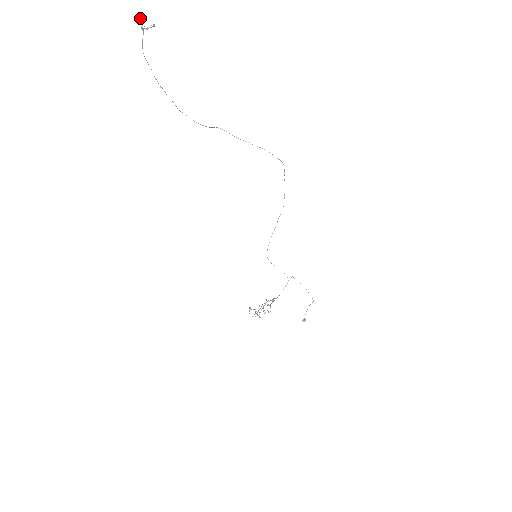
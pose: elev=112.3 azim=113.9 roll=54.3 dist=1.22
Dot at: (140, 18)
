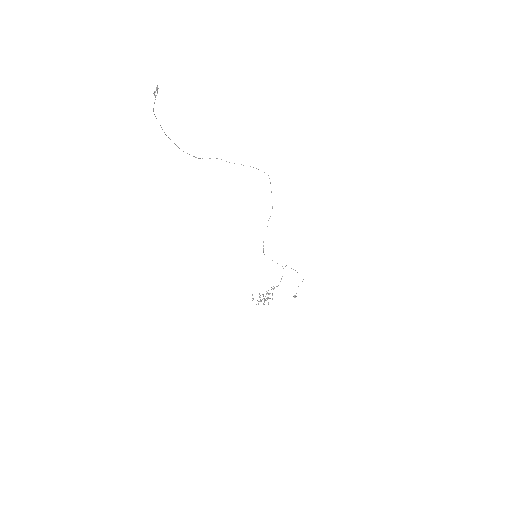
Dot at: (157, 89)
